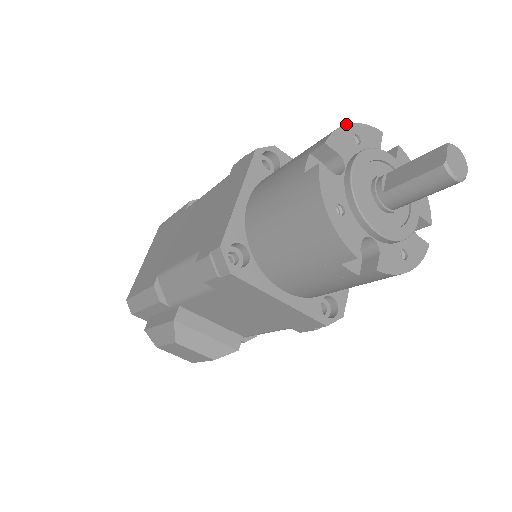
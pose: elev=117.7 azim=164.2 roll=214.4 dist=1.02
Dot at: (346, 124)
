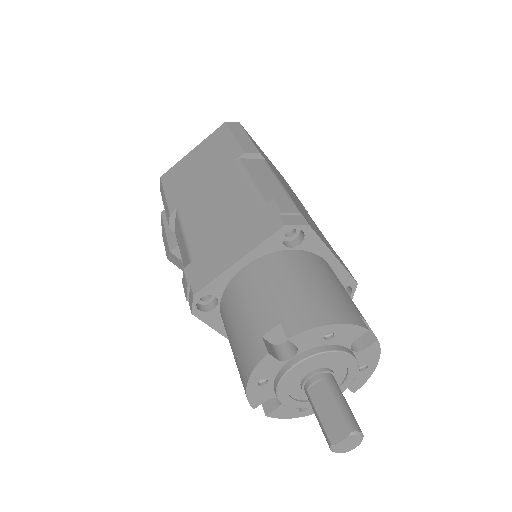
Dot at: (328, 325)
